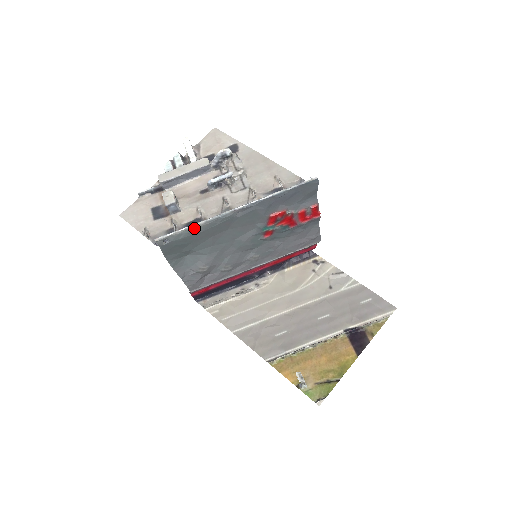
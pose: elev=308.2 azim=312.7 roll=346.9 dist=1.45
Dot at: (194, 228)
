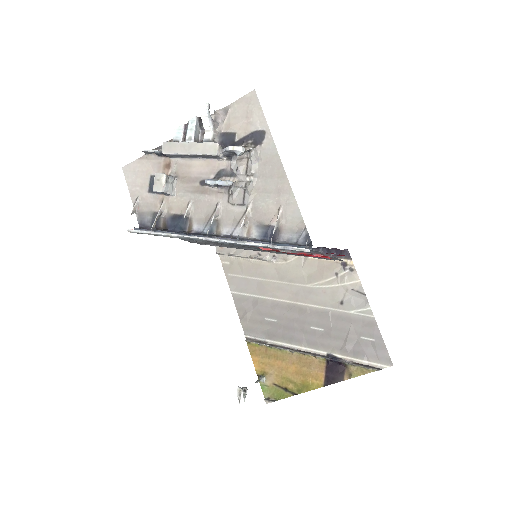
Dot at: (166, 236)
